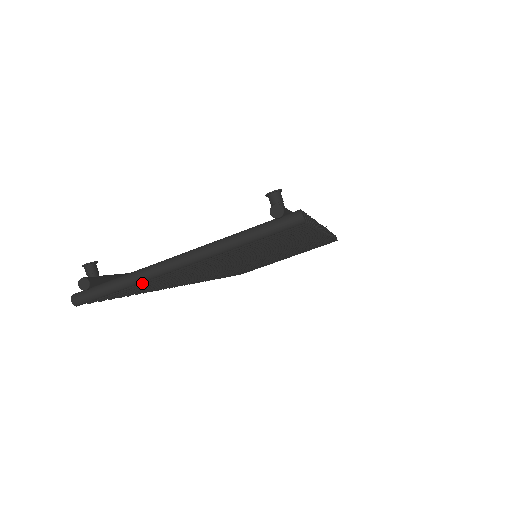
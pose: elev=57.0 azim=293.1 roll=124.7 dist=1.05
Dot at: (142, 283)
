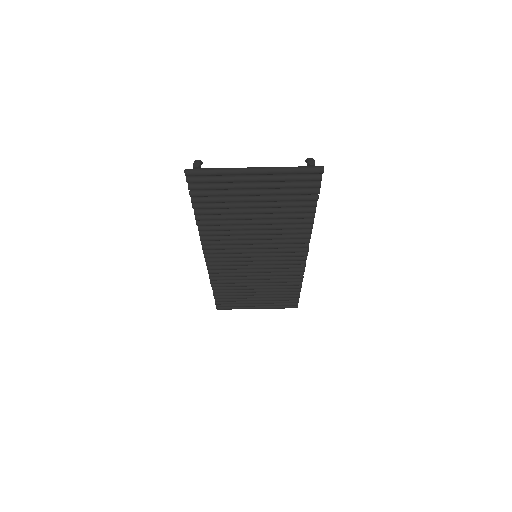
Dot at: (224, 180)
